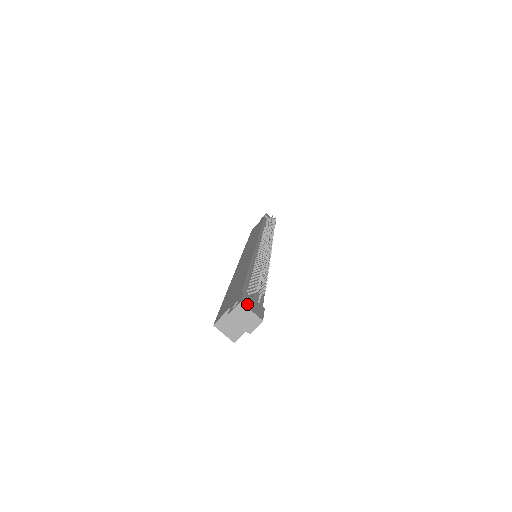
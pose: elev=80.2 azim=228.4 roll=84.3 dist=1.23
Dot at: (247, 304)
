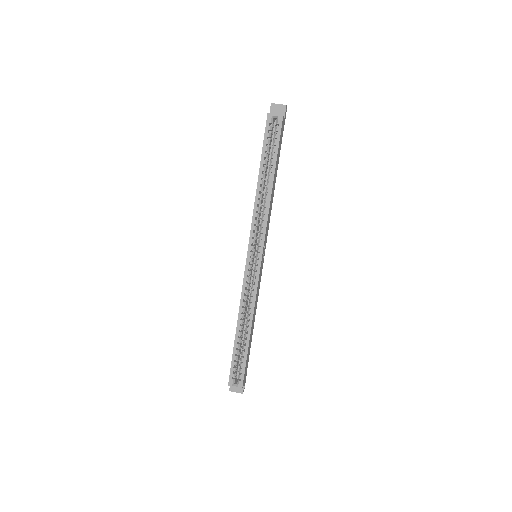
Dot at: occluded
